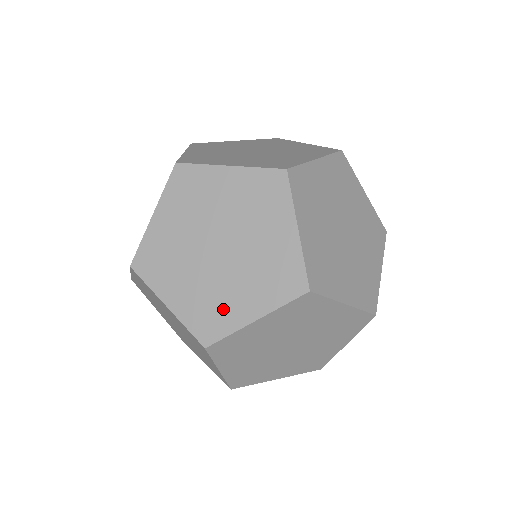
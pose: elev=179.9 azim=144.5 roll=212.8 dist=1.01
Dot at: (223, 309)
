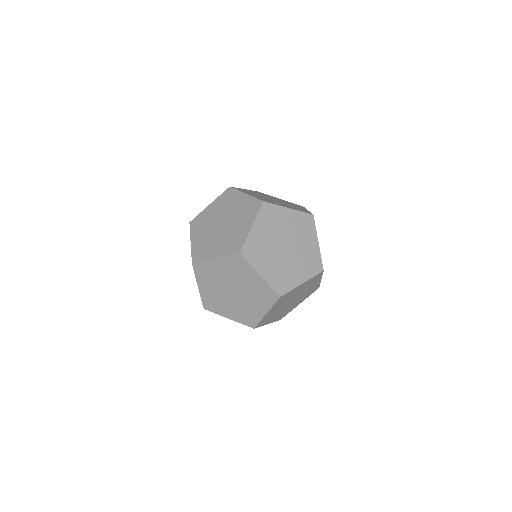
Dot at: (300, 209)
